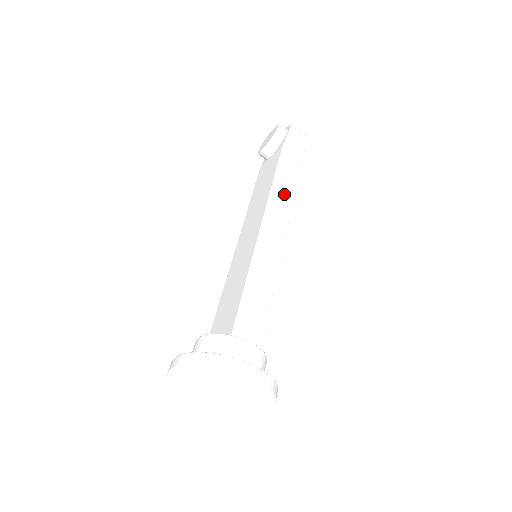
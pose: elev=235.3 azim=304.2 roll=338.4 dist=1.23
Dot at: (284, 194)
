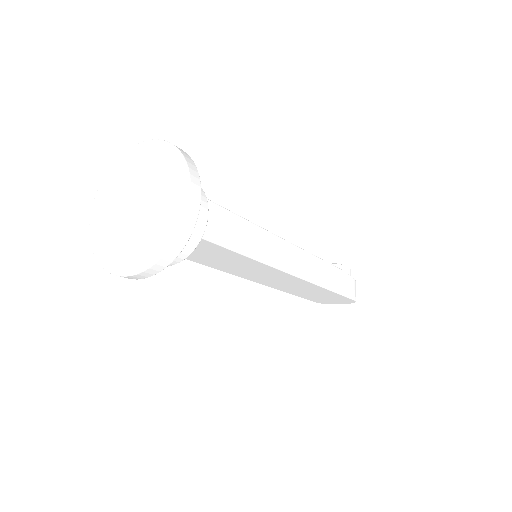
Dot at: (317, 272)
